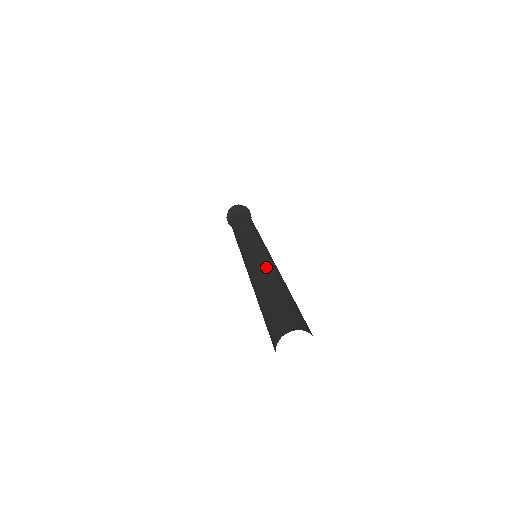
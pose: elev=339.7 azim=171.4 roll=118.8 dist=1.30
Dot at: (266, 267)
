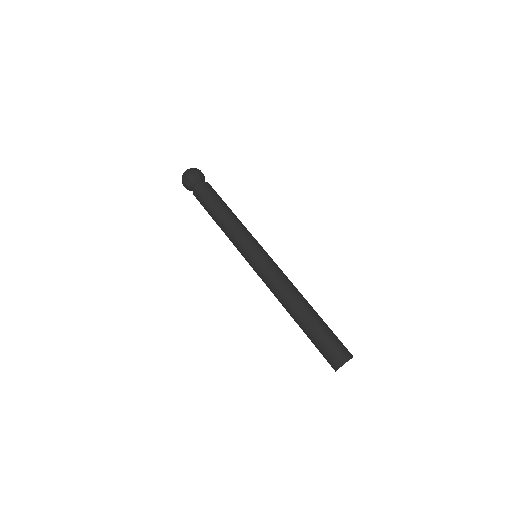
Dot at: (294, 286)
